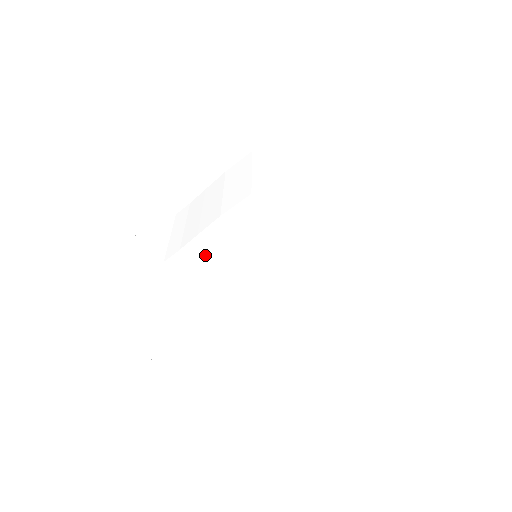
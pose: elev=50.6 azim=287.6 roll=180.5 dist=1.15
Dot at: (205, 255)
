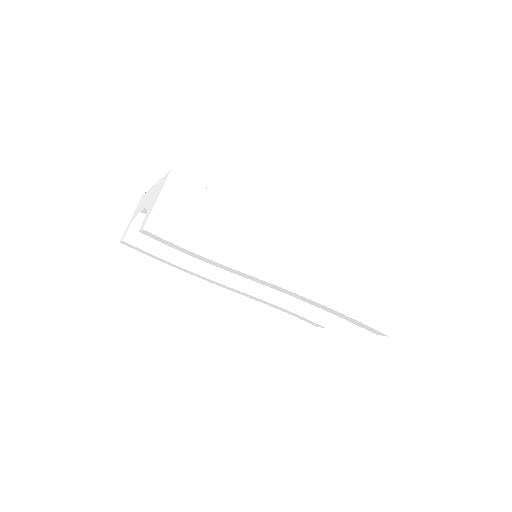
Dot at: (239, 274)
